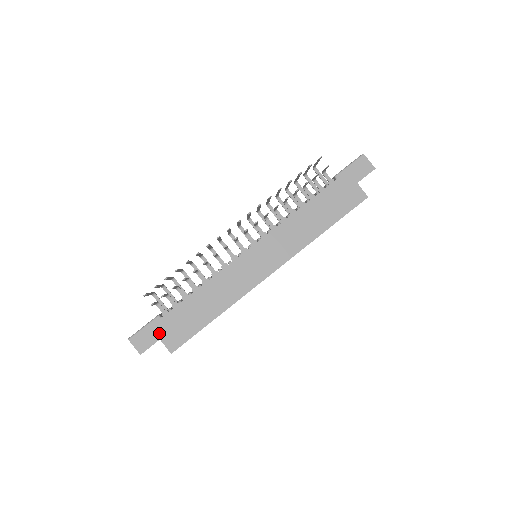
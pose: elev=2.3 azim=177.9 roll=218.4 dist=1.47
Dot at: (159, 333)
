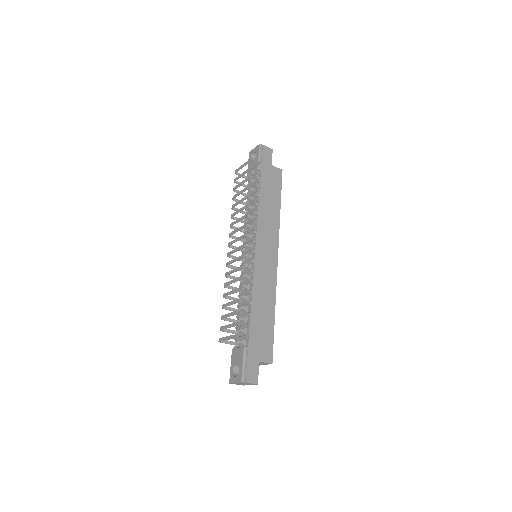
Dot at: (255, 358)
